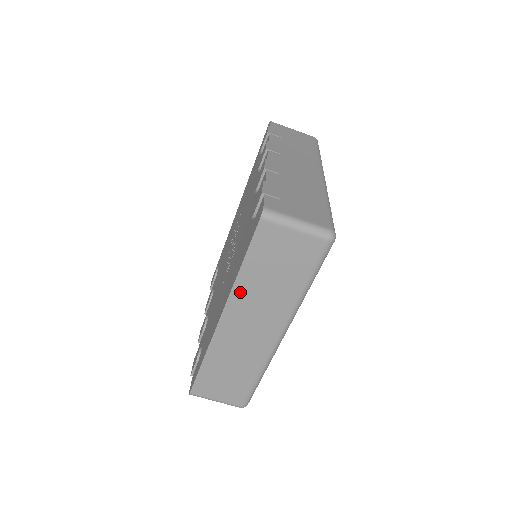
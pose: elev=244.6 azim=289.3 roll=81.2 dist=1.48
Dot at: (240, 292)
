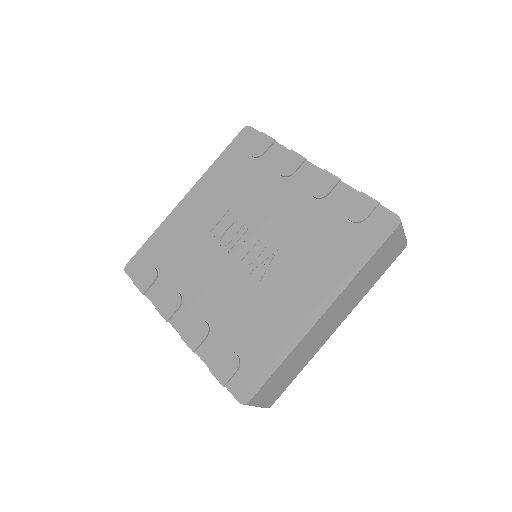
Dot at: (351, 286)
